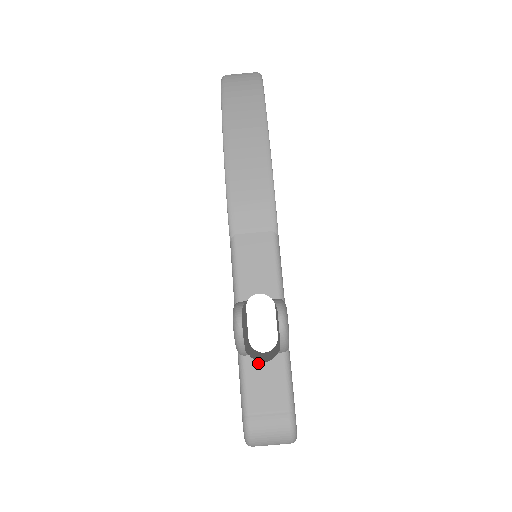
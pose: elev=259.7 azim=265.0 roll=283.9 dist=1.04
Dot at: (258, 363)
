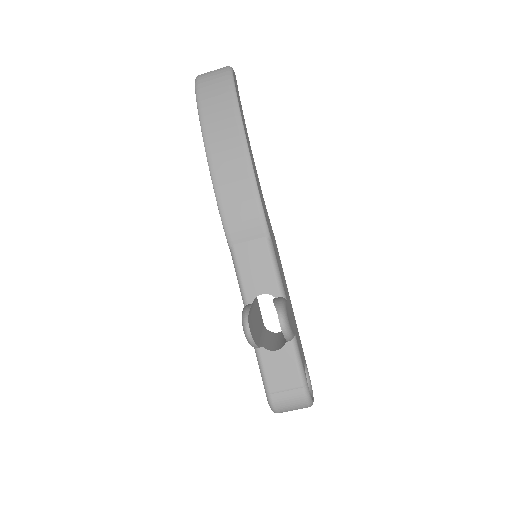
Dot at: (271, 352)
